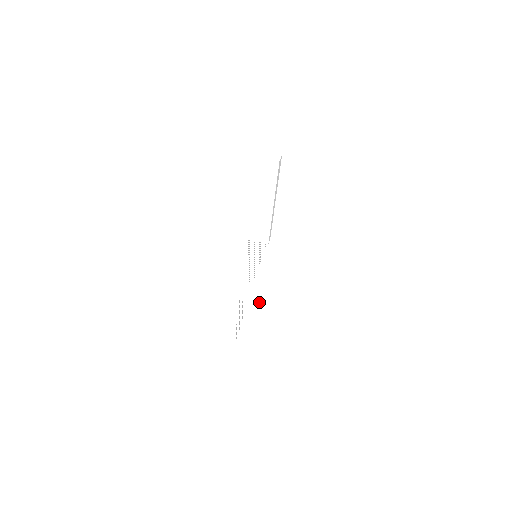
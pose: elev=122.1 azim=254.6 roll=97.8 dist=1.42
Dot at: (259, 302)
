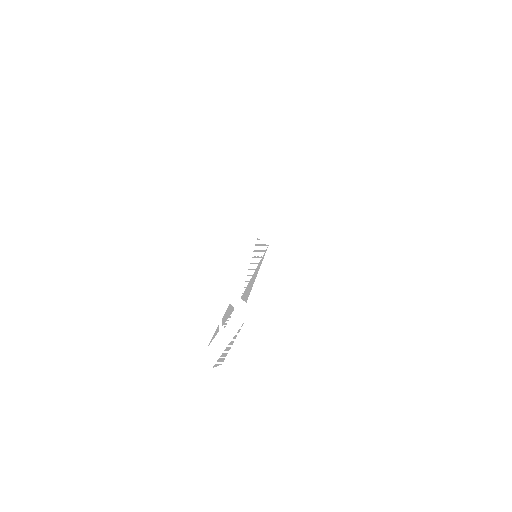
Dot at: (243, 311)
